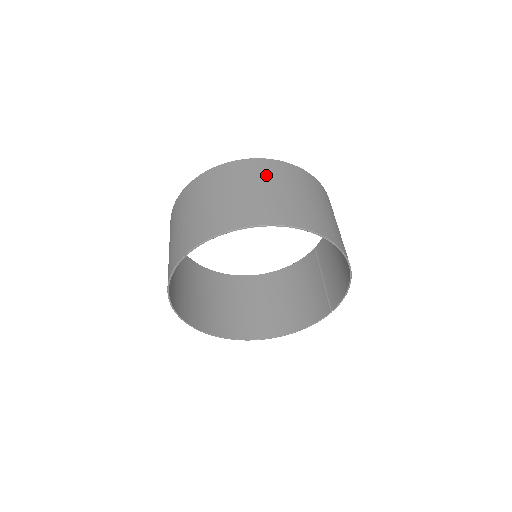
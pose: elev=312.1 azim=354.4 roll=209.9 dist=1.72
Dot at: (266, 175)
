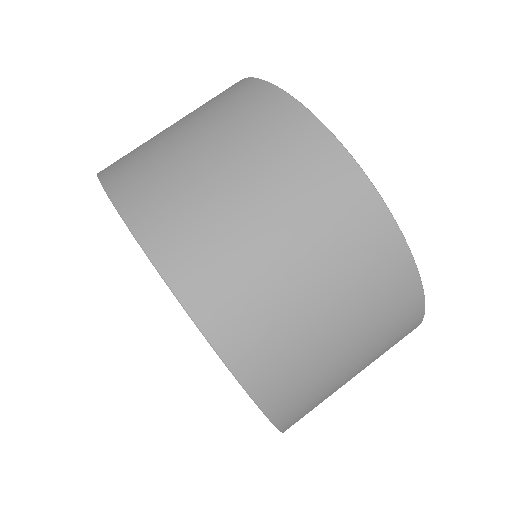
Dot at: (296, 184)
